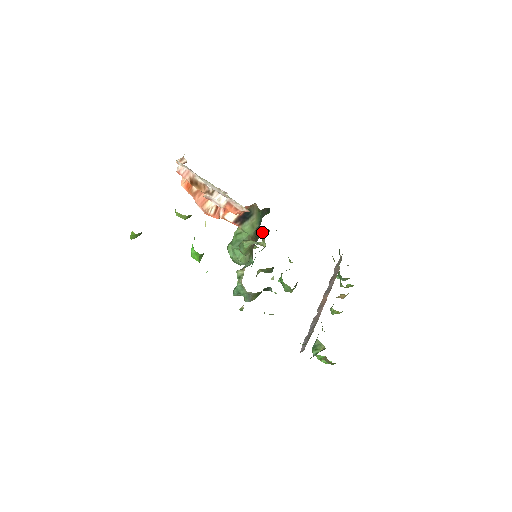
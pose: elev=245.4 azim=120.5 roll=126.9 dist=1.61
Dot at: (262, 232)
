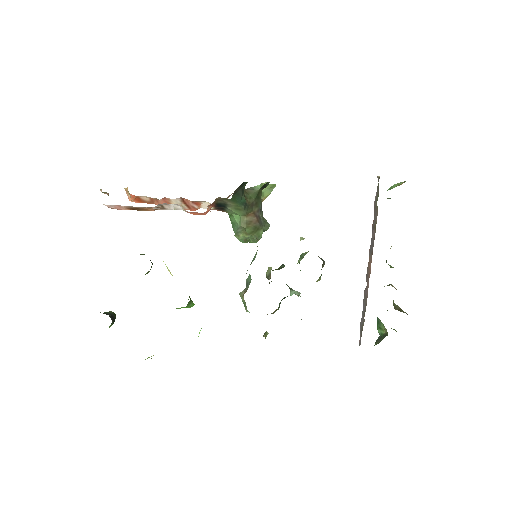
Dot at: (260, 189)
